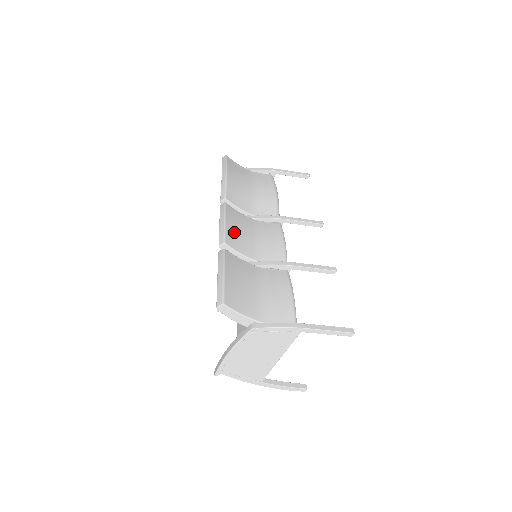
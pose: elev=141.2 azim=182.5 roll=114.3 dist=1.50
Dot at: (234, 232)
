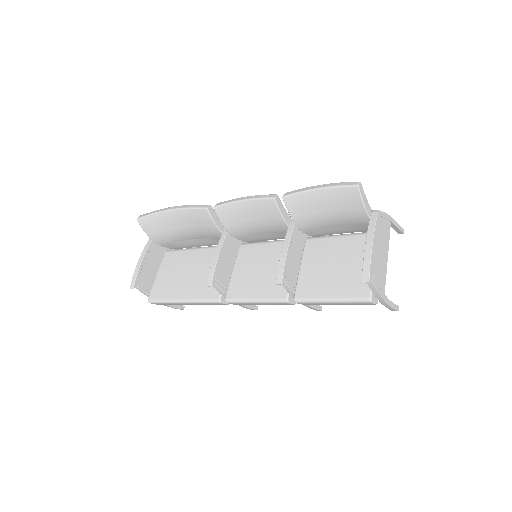
Dot at: occluded
